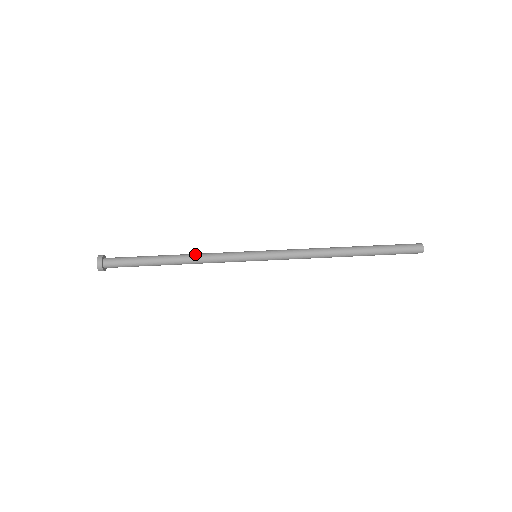
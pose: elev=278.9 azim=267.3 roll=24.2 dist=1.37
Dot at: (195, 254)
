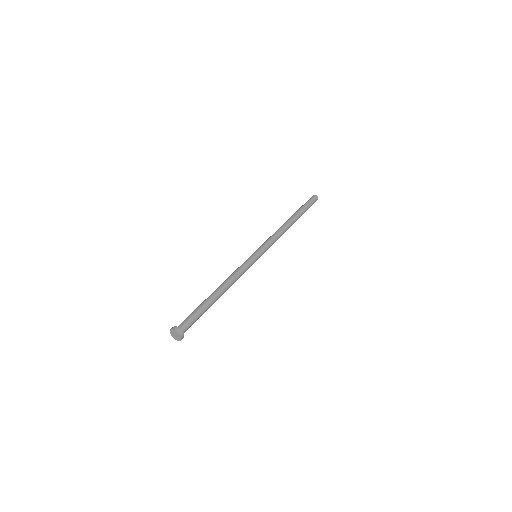
Dot at: occluded
